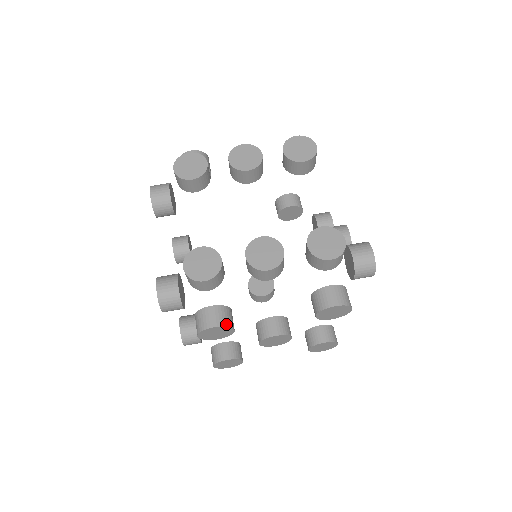
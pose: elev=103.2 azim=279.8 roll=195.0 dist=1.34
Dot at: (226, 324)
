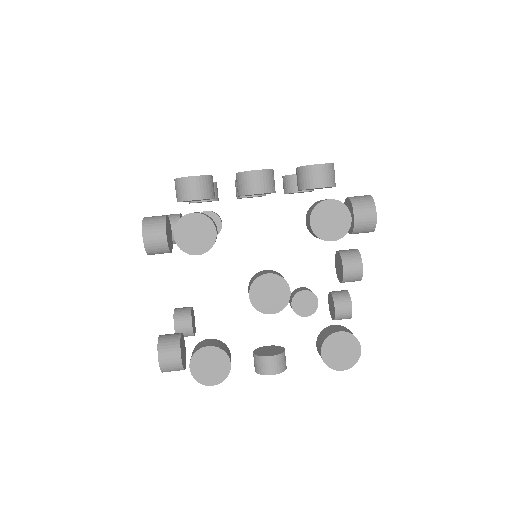
Dot at: (207, 216)
